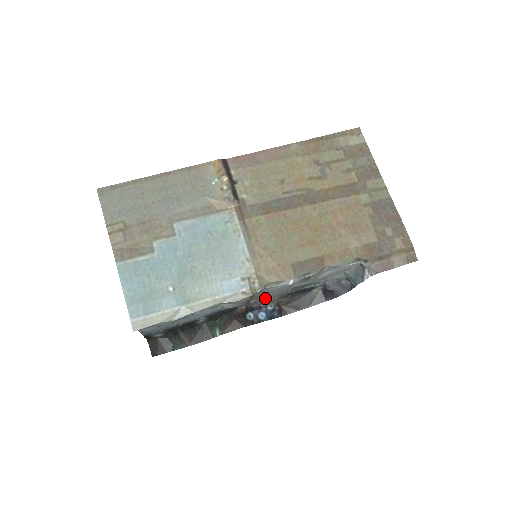
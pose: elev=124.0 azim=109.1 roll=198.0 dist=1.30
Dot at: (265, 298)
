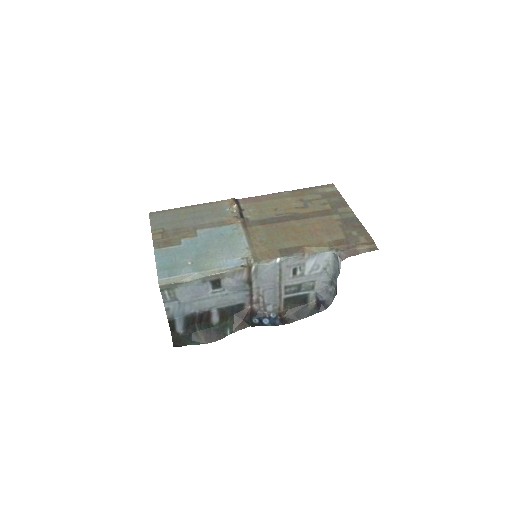
Dot at: (266, 299)
